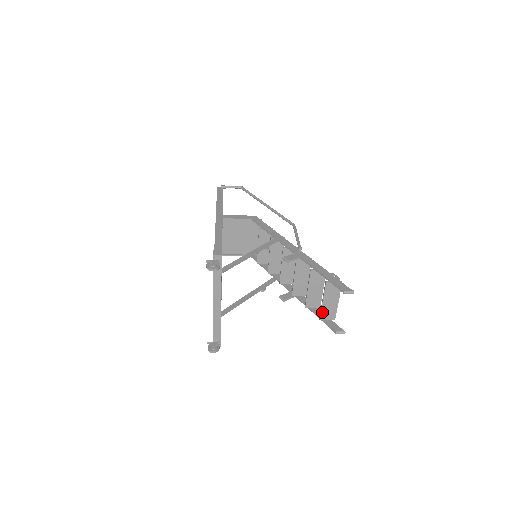
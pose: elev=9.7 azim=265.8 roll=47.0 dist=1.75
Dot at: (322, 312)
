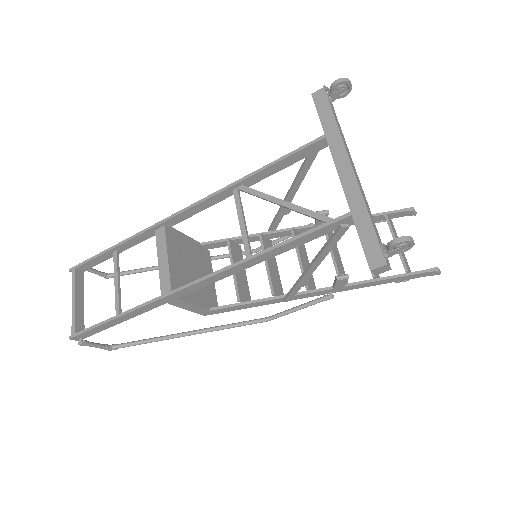
Dot at: (403, 258)
